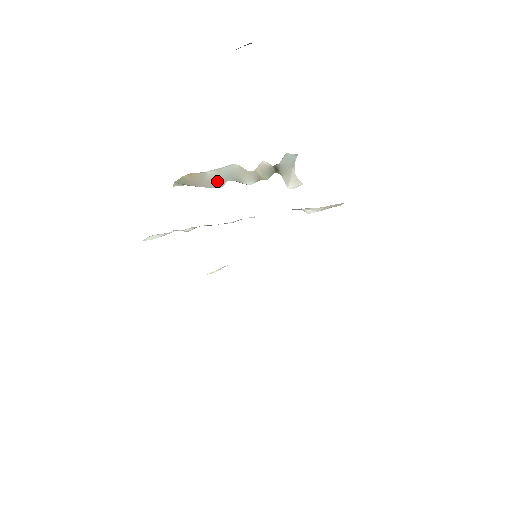
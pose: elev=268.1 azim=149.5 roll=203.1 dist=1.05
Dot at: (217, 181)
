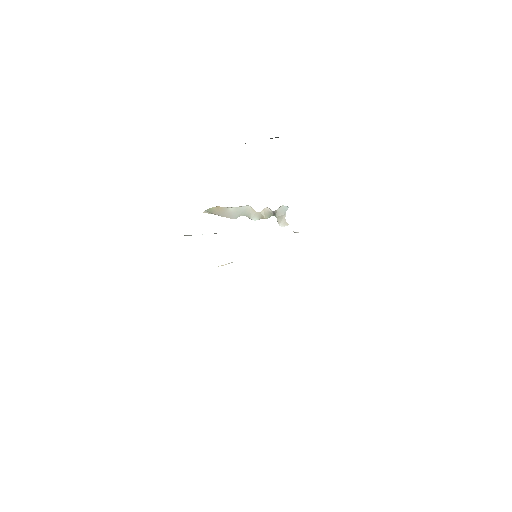
Dot at: (234, 214)
